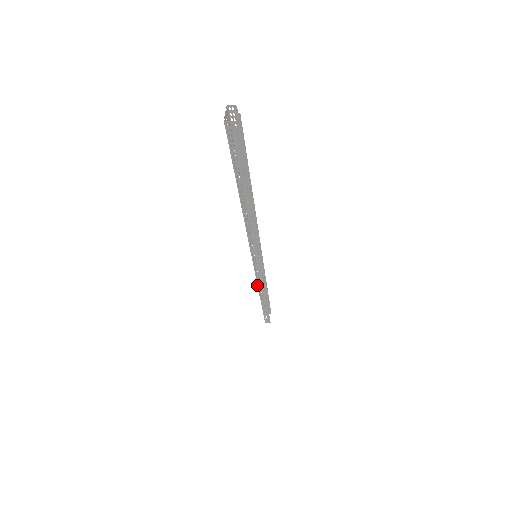
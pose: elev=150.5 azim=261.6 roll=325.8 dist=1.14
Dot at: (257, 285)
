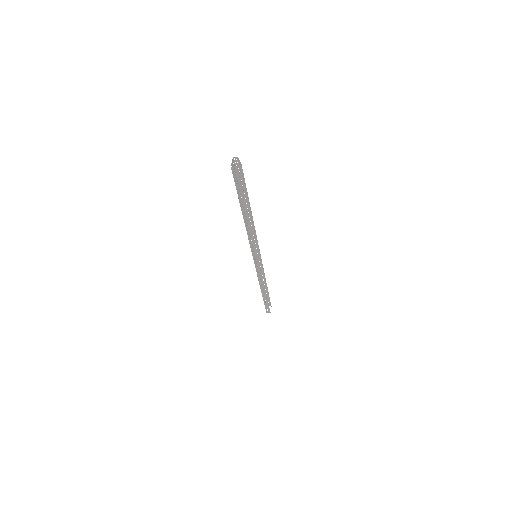
Dot at: (258, 279)
